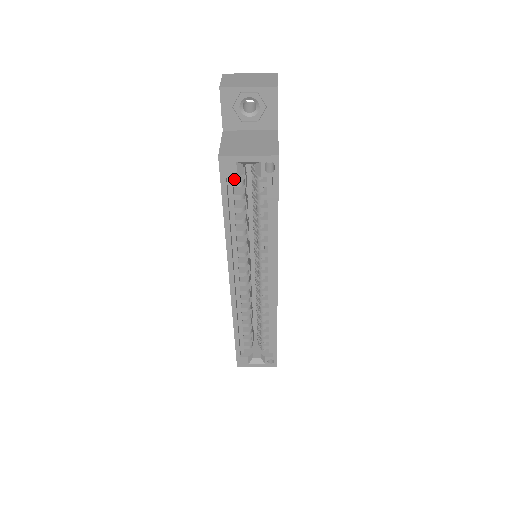
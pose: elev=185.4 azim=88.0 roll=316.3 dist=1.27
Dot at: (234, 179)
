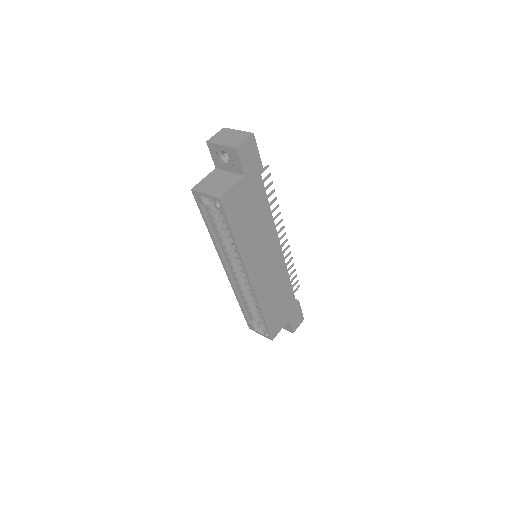
Dot at: (209, 204)
